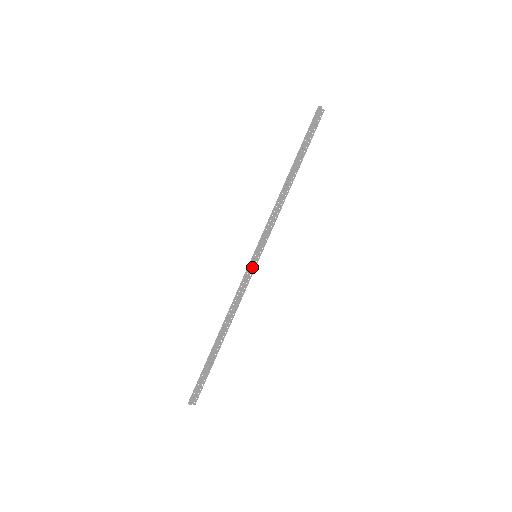
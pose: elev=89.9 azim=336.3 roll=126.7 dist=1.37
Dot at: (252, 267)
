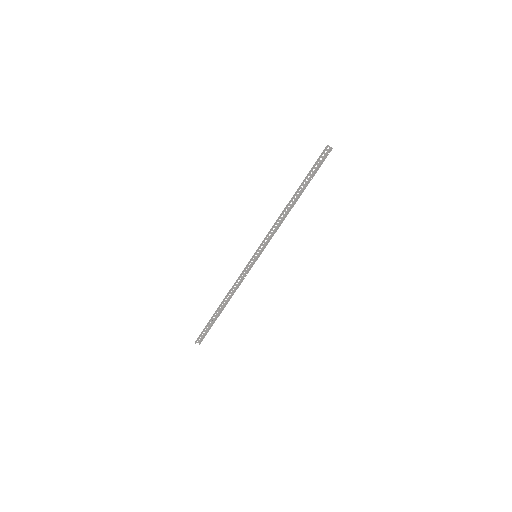
Dot at: (253, 263)
